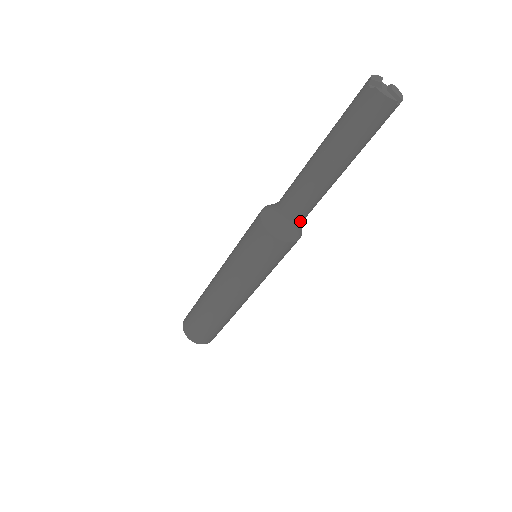
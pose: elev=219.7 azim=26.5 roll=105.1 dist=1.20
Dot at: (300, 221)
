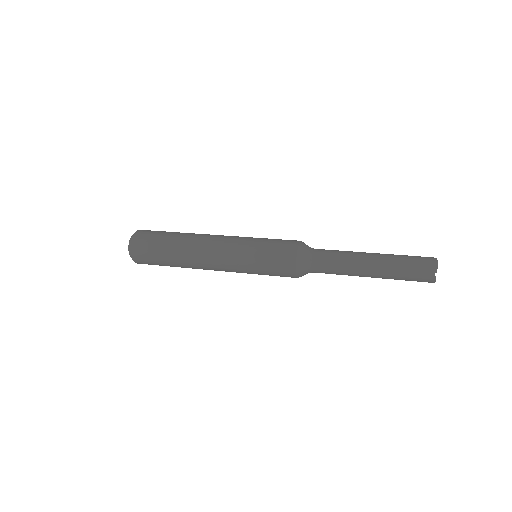
Dot at: occluded
